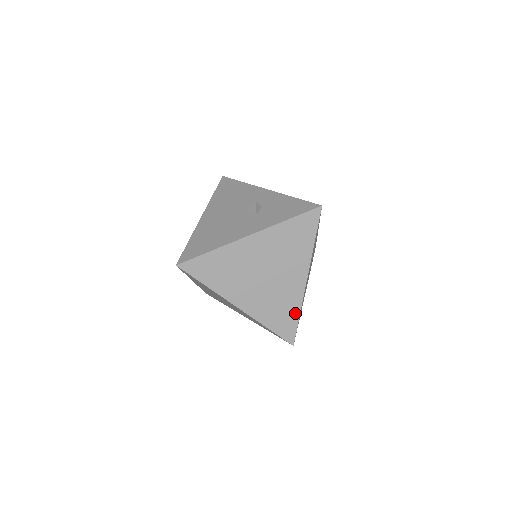
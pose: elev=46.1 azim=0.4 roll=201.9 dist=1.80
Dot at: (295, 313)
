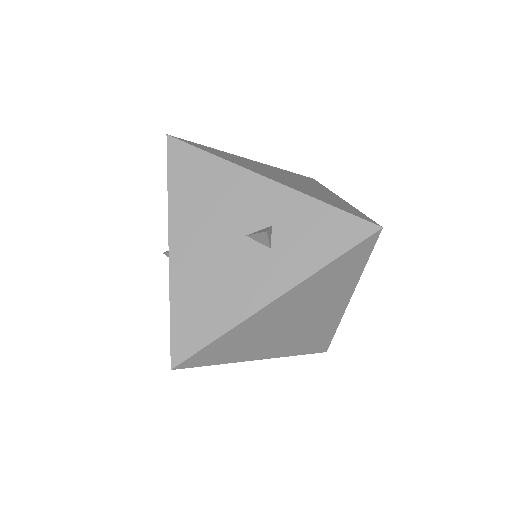
Dot at: (331, 331)
